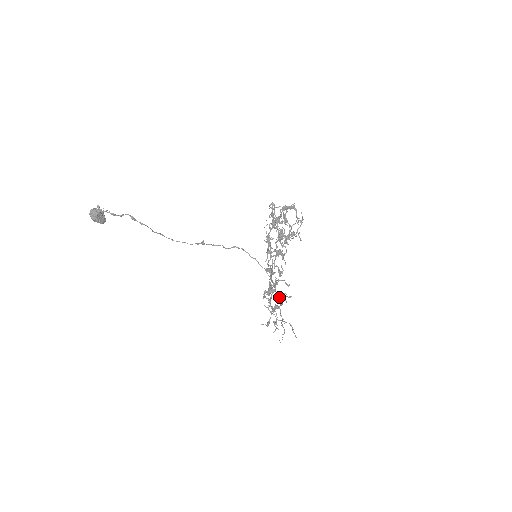
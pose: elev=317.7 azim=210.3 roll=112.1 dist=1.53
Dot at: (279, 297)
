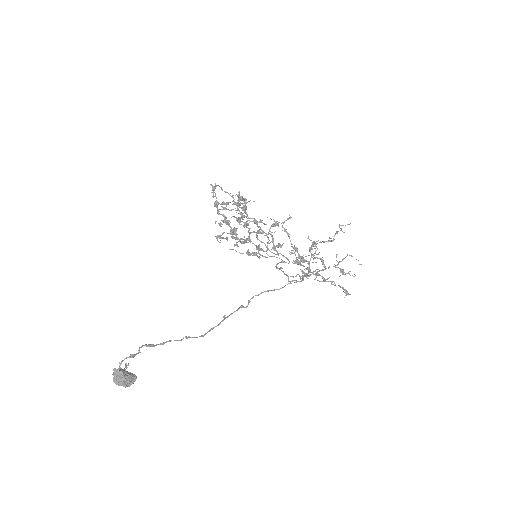
Dot at: occluded
